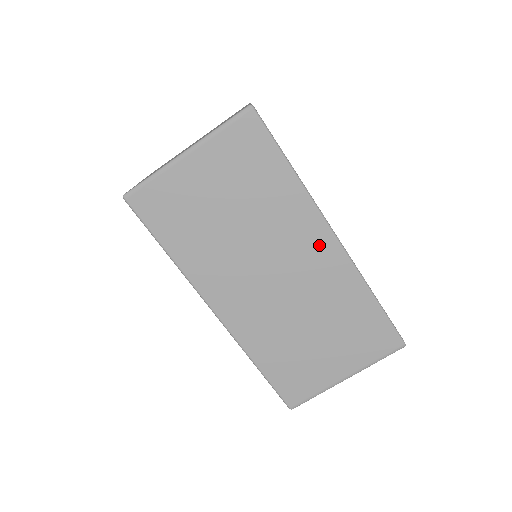
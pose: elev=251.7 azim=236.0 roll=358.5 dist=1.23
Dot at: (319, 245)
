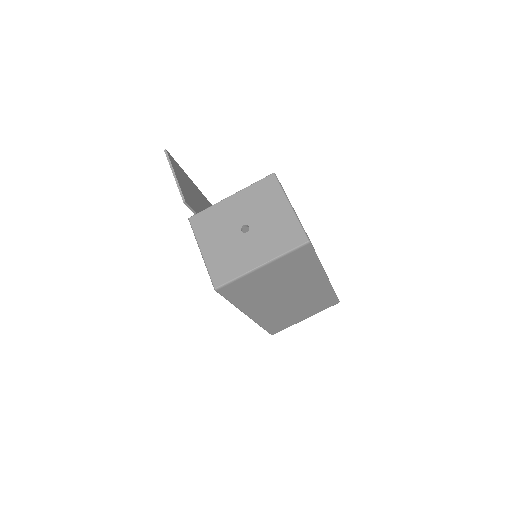
Dot at: (317, 282)
